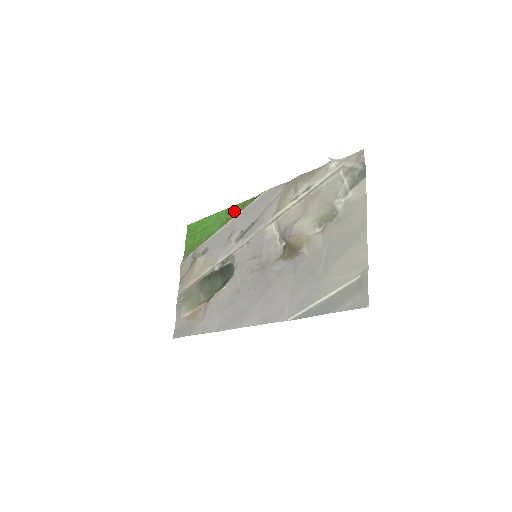
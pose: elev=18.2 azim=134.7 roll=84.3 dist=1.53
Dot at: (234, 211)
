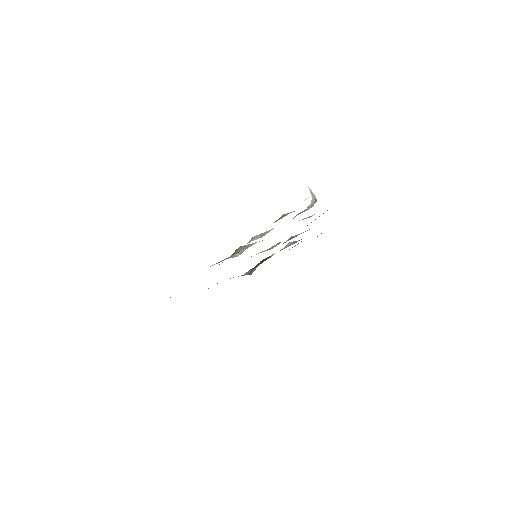
Dot at: occluded
